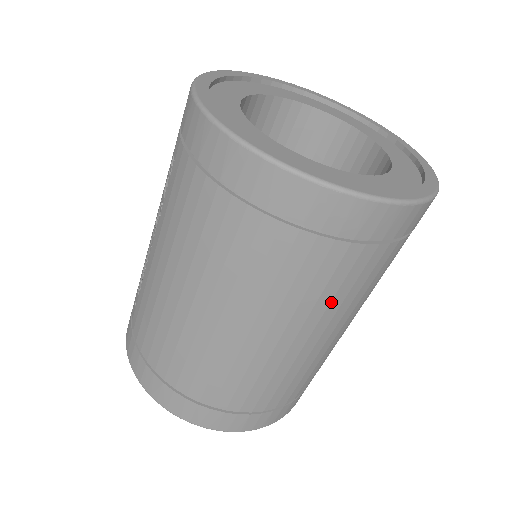
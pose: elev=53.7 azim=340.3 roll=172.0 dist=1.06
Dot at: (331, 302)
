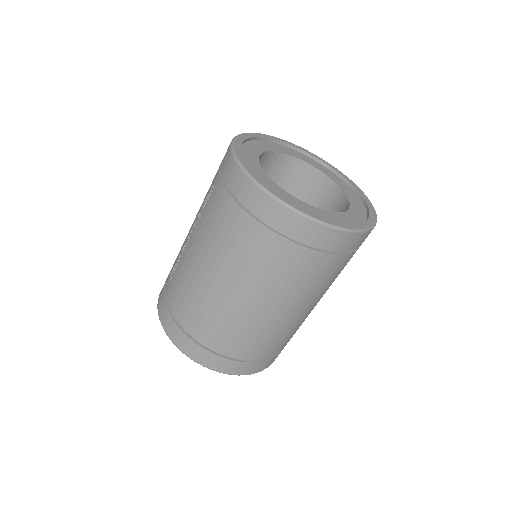
Dot at: (302, 287)
